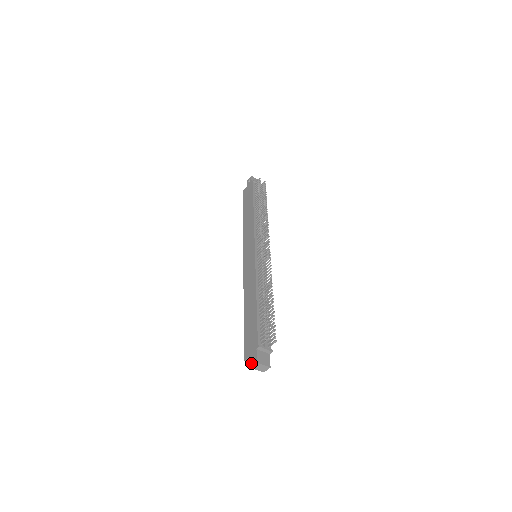
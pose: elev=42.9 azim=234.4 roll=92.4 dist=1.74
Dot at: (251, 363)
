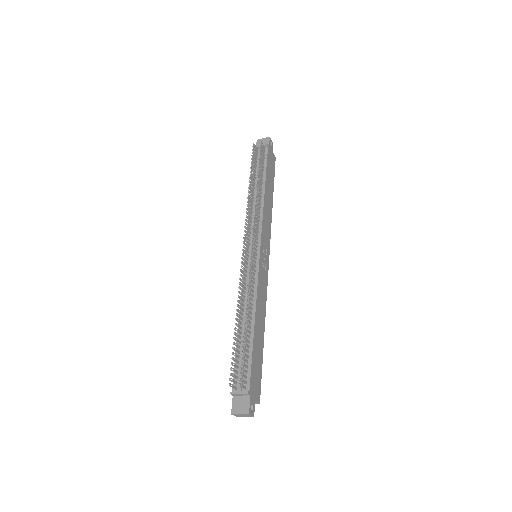
Dot at: occluded
